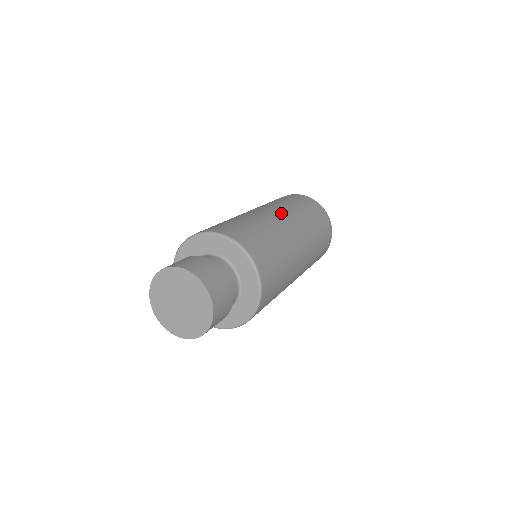
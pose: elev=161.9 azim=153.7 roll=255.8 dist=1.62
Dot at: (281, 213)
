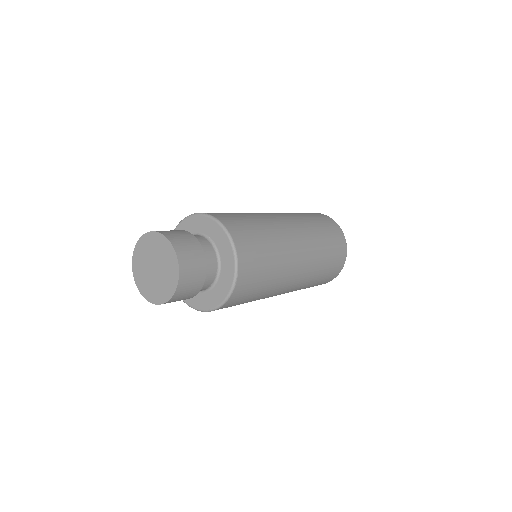
Dot at: (291, 221)
